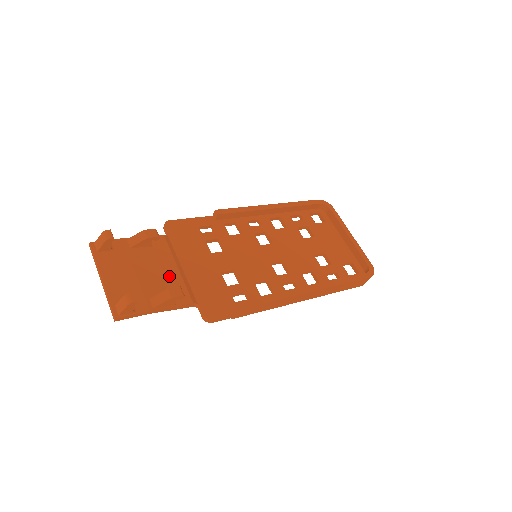
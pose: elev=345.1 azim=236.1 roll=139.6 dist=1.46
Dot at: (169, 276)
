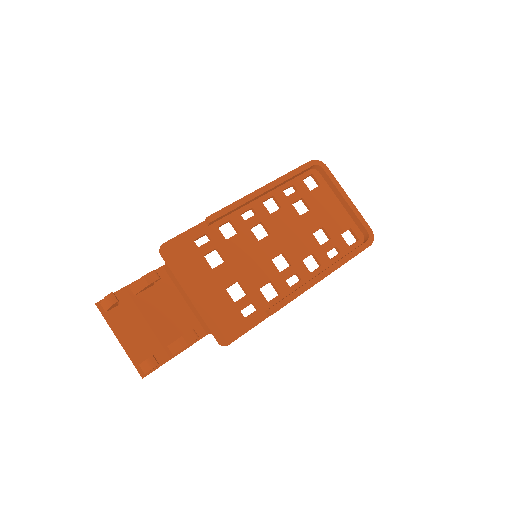
Dot at: (179, 313)
